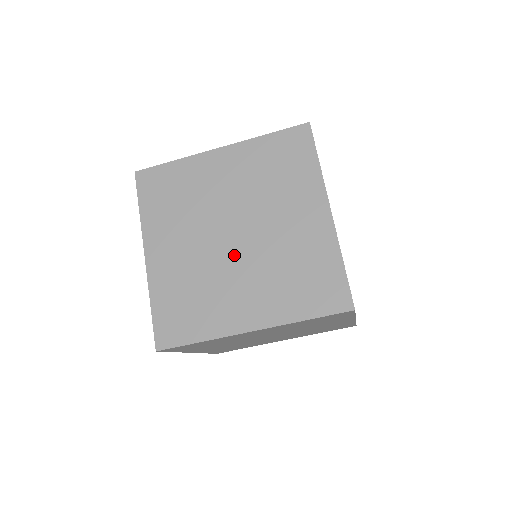
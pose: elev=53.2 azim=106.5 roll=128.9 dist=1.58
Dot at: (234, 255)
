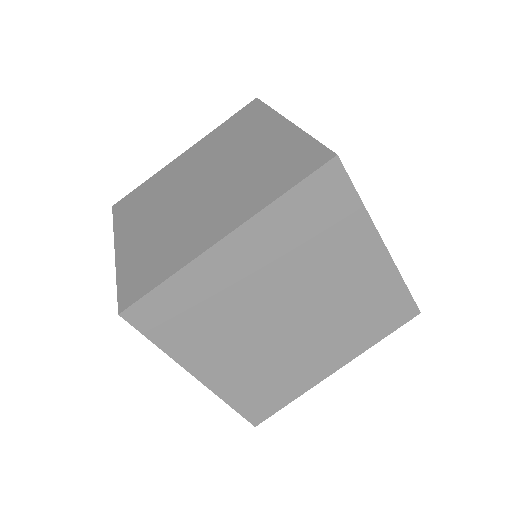
Dot at: (201, 198)
